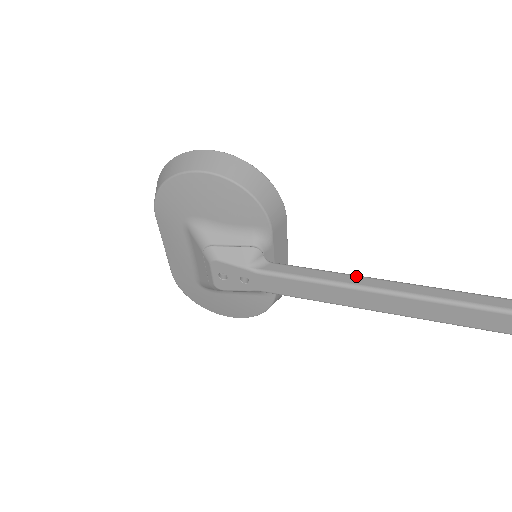
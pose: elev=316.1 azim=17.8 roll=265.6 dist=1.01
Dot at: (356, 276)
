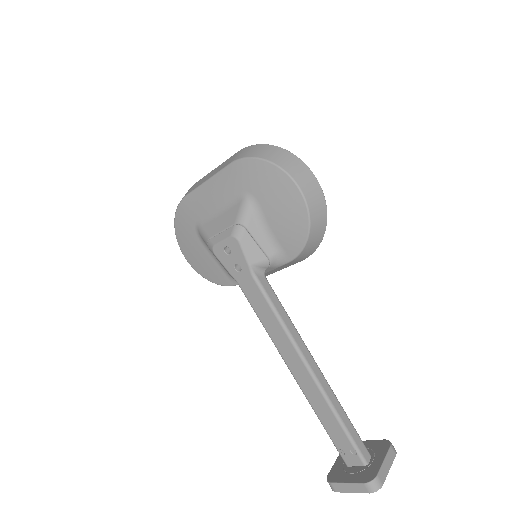
Dot at: occluded
